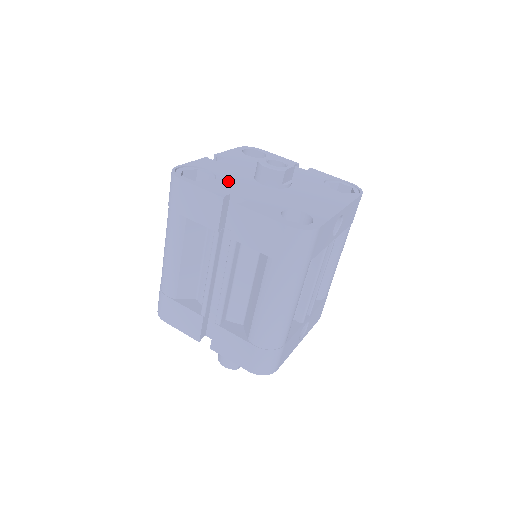
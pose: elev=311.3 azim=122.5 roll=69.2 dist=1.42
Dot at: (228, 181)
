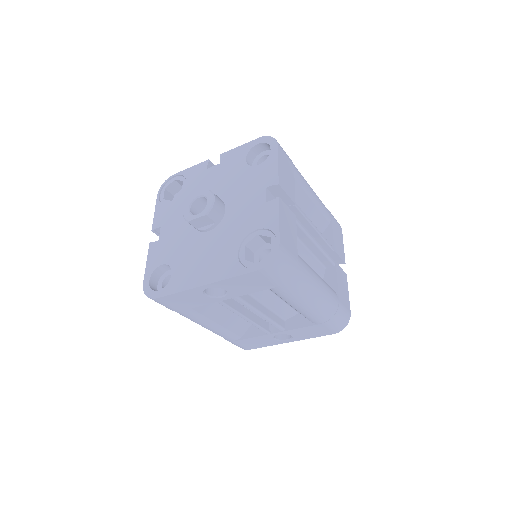
Dot at: (178, 207)
